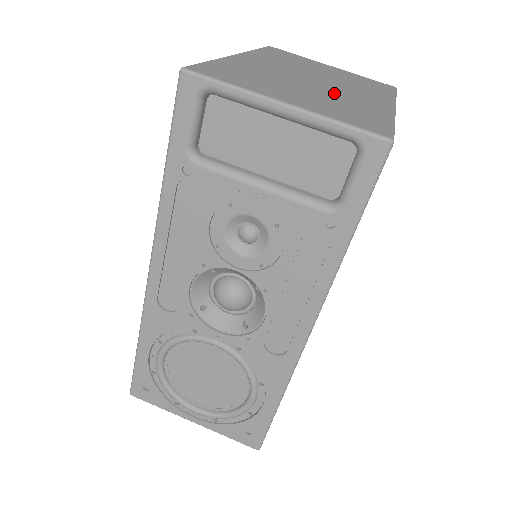
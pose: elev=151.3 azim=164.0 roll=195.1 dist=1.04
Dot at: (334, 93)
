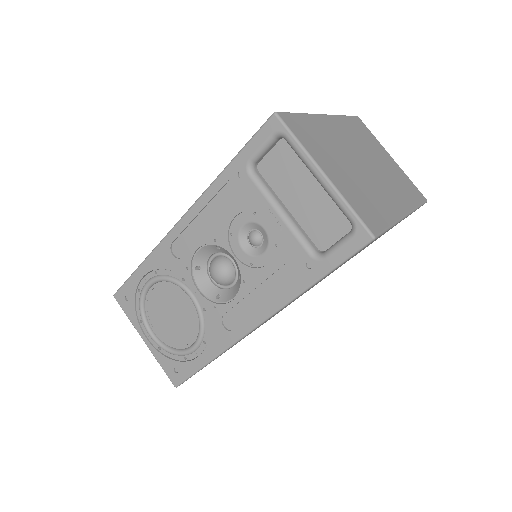
Dot at: (369, 182)
